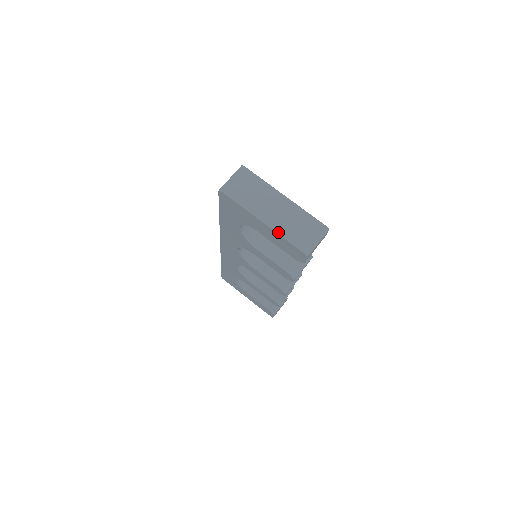
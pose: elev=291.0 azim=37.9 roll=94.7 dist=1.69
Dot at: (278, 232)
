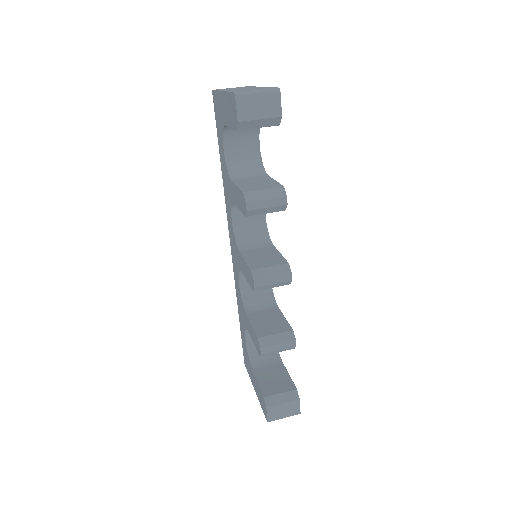
Dot at: occluded
